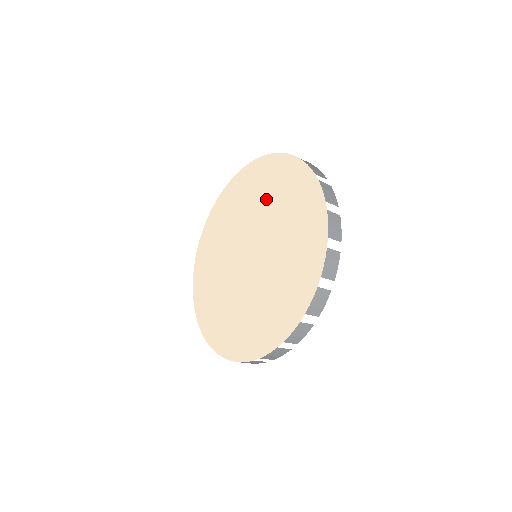
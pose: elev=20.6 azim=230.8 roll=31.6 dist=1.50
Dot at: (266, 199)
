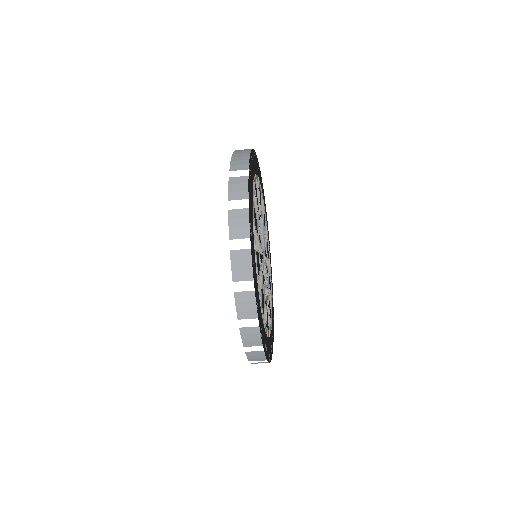
Dot at: occluded
